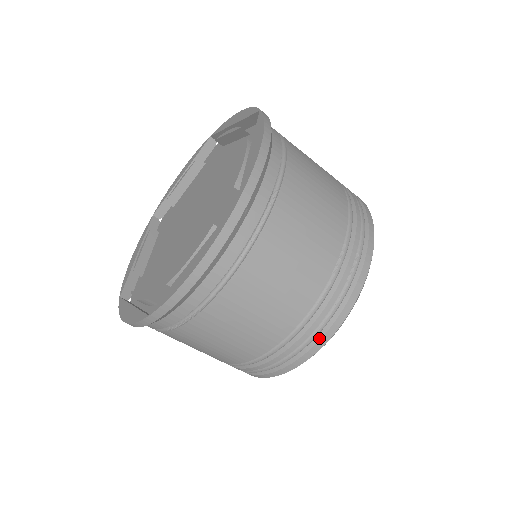
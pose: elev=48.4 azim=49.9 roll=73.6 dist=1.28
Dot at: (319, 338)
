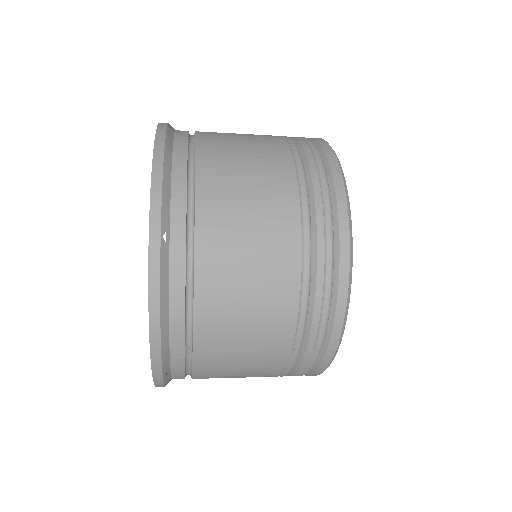
Dot at: occluded
